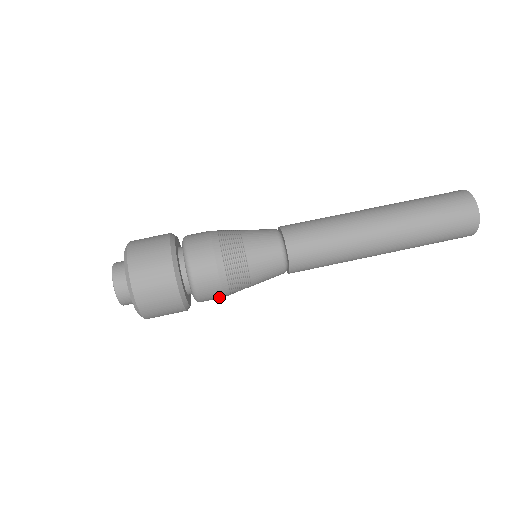
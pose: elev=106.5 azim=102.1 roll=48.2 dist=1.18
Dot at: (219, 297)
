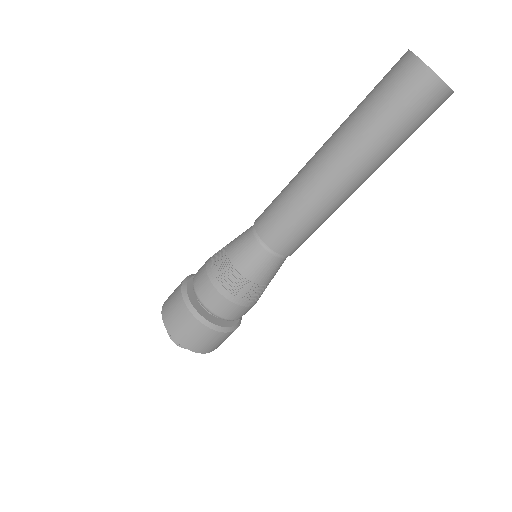
Dot at: occluded
